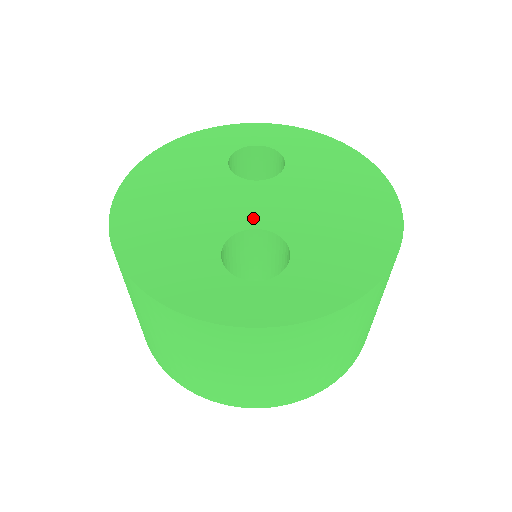
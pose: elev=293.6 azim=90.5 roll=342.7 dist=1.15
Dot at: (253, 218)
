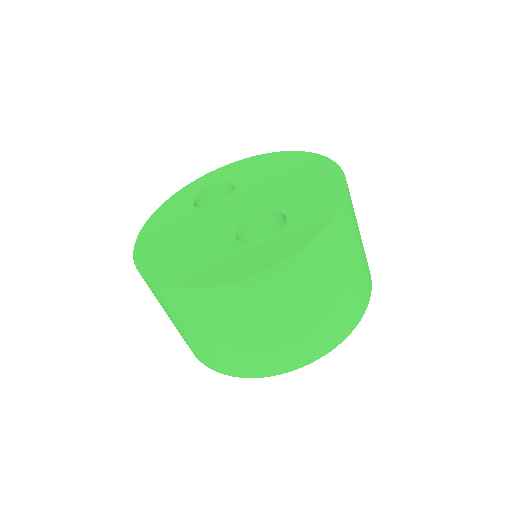
Dot at: (241, 216)
